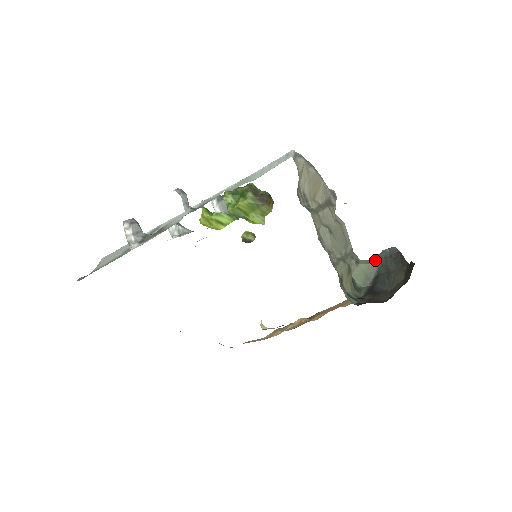
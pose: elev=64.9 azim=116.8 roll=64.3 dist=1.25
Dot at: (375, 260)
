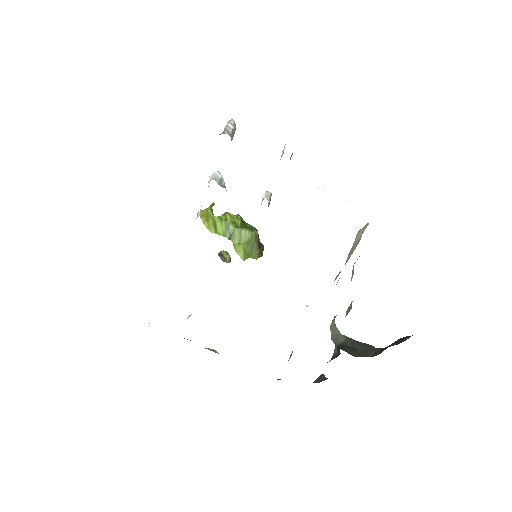
Dot at: occluded
